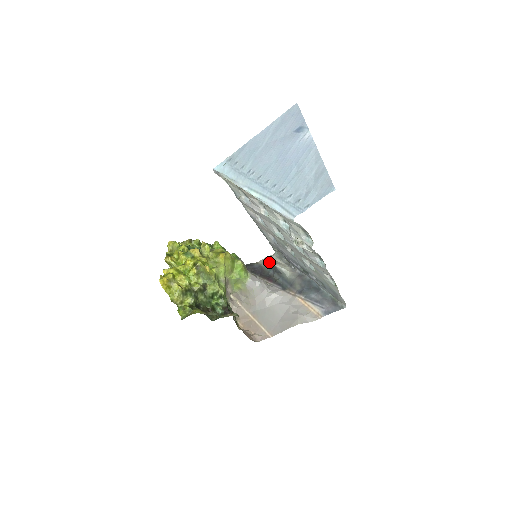
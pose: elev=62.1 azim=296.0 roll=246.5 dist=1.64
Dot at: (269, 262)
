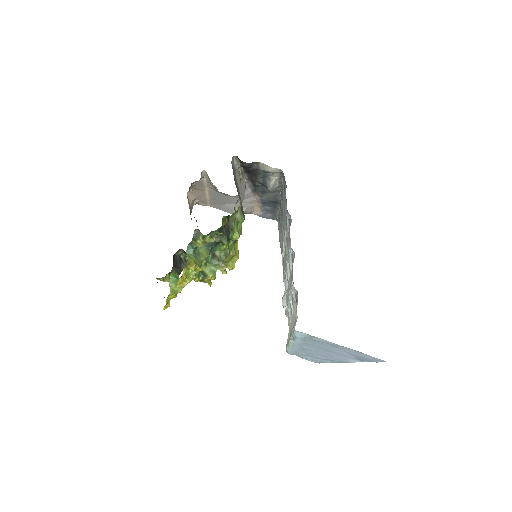
Dot at: (268, 173)
